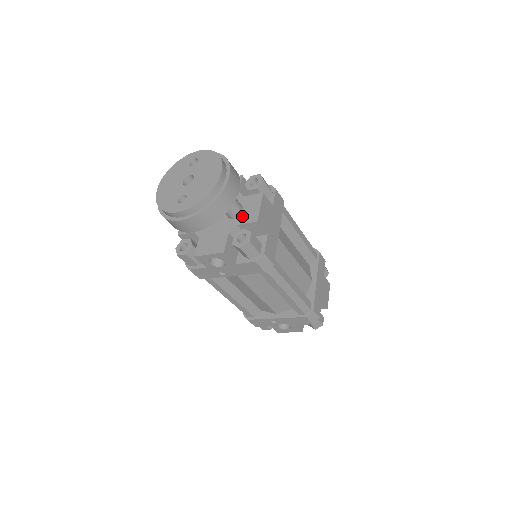
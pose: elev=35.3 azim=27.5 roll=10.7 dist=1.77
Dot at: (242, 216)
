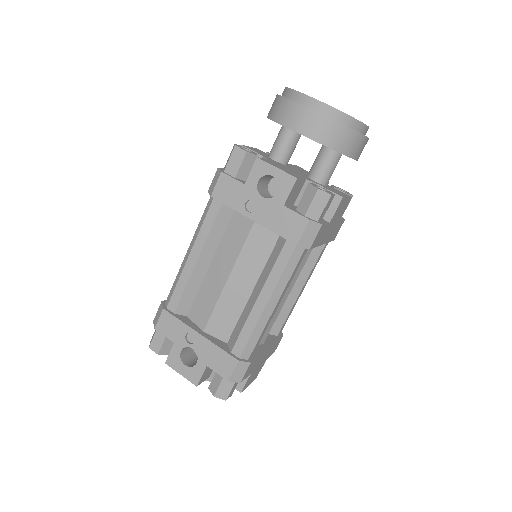
Dot at: (325, 186)
